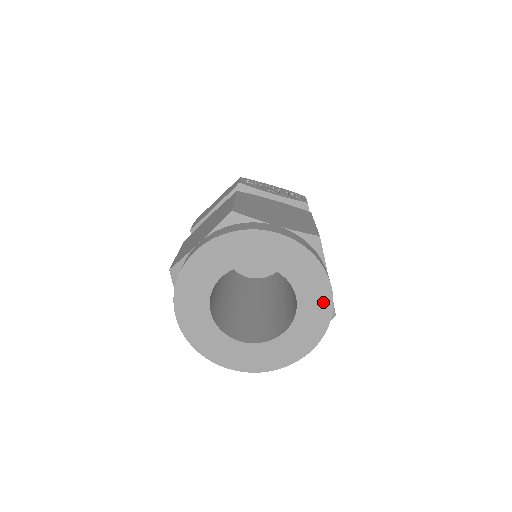
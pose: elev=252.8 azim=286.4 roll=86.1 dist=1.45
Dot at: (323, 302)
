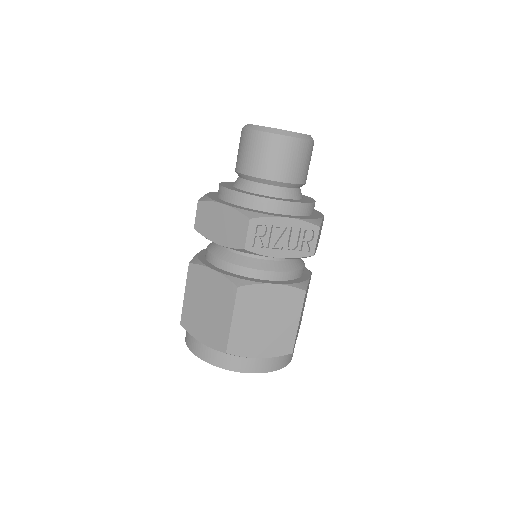
Dot at: occluded
